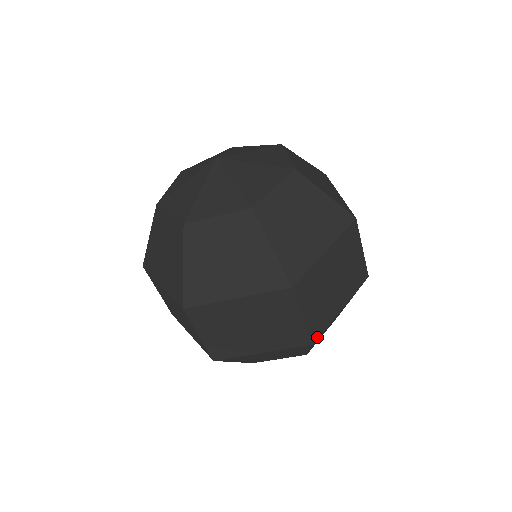
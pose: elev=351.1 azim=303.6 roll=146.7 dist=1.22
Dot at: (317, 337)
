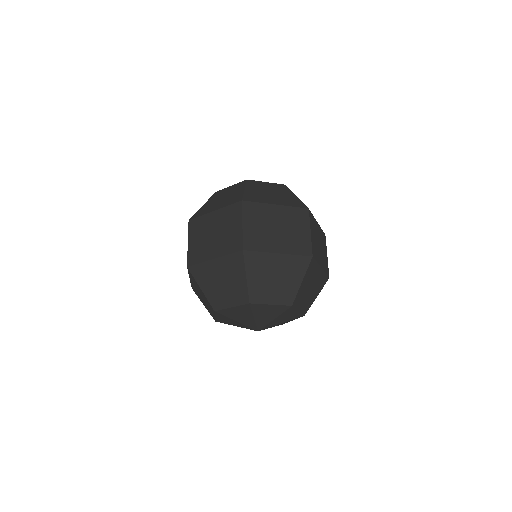
Dot at: (314, 257)
